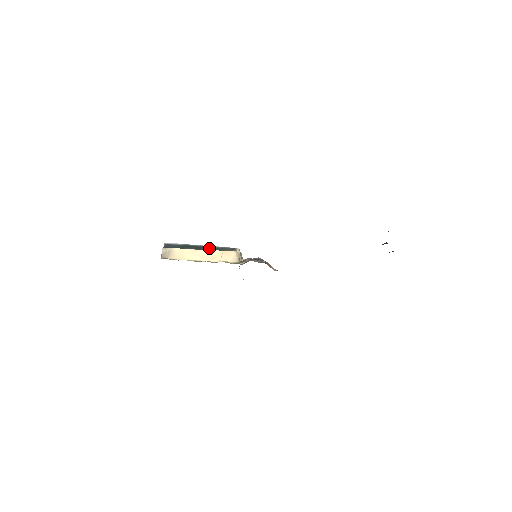
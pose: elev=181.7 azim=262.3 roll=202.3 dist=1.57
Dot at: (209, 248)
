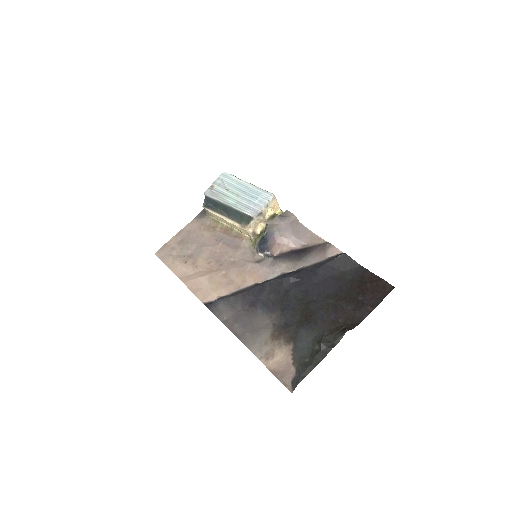
Dot at: (233, 213)
